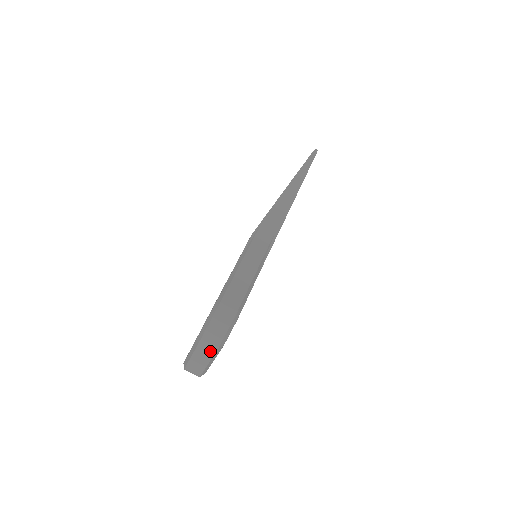
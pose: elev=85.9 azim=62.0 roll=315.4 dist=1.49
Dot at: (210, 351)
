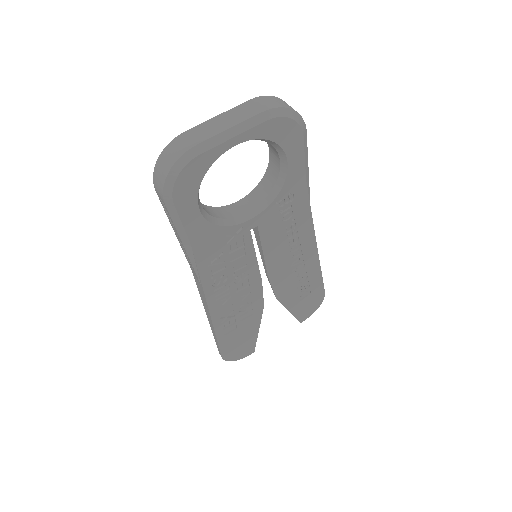
Dot at: (261, 108)
